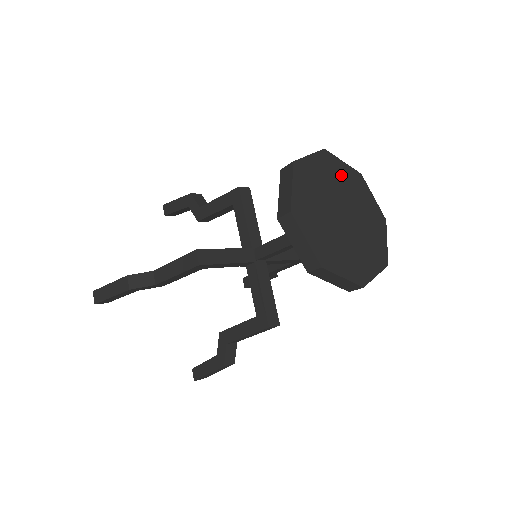
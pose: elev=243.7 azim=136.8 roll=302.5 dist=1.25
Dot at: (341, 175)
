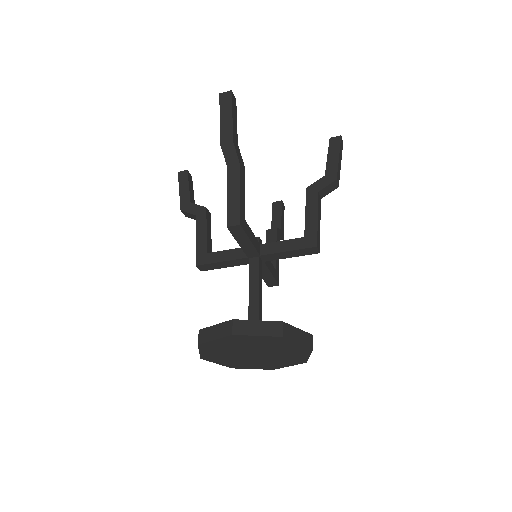
Dot at: (254, 341)
